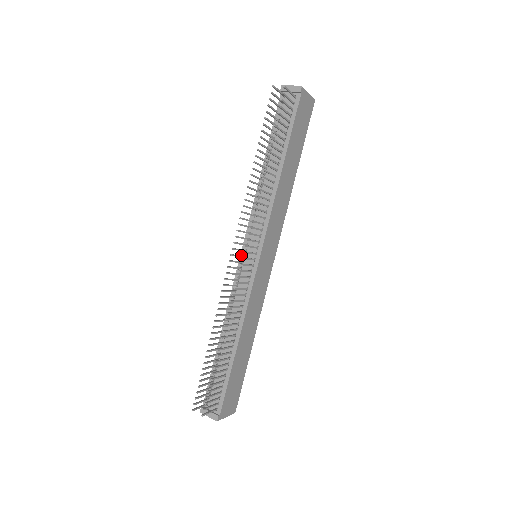
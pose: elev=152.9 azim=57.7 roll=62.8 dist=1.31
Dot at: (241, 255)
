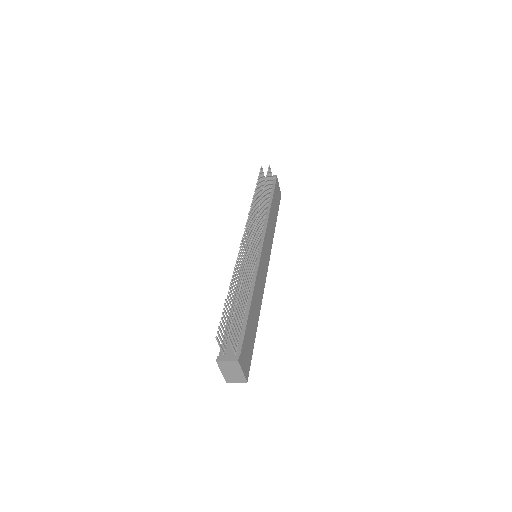
Dot at: (247, 246)
